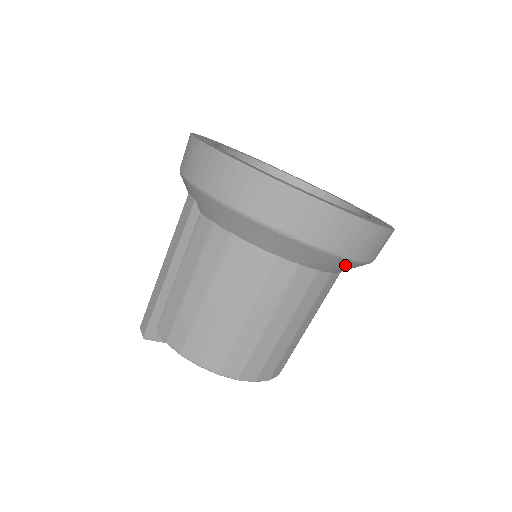
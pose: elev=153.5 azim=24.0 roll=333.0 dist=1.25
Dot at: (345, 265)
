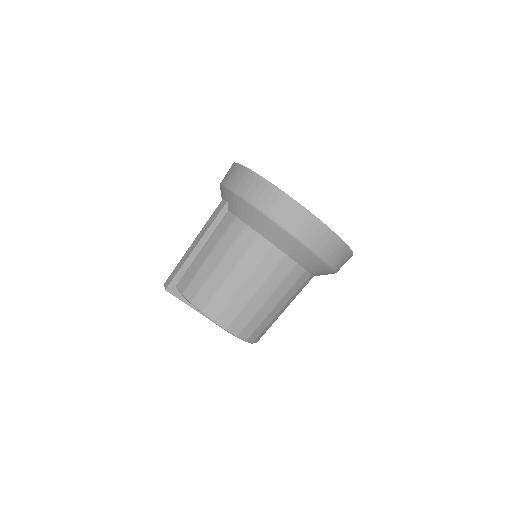
Dot at: (316, 263)
